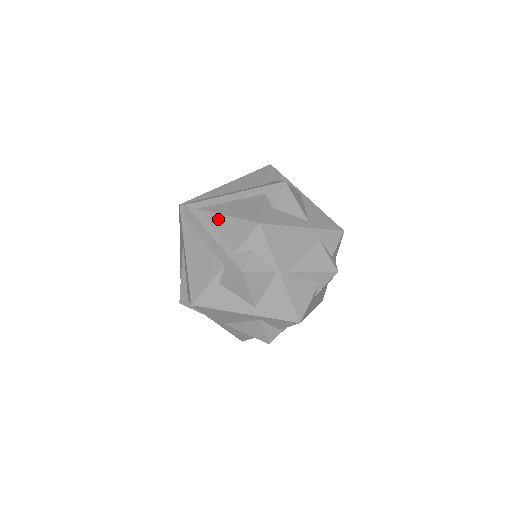
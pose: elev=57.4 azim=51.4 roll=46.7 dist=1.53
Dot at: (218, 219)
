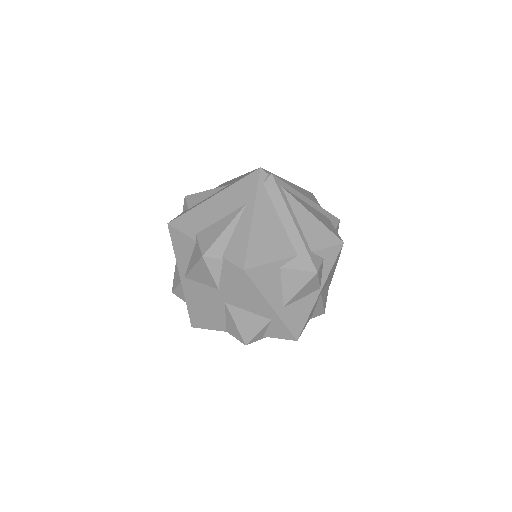
Dot at: (303, 211)
